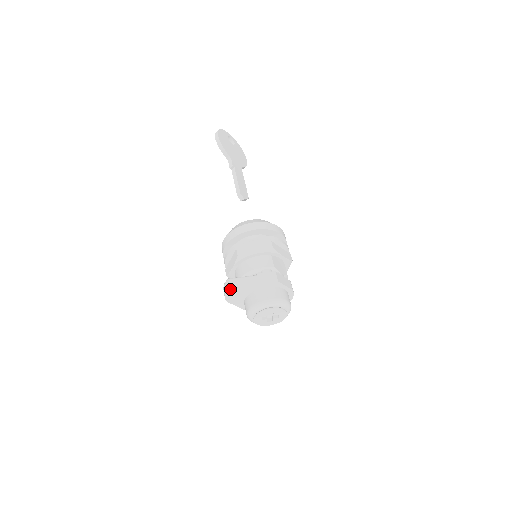
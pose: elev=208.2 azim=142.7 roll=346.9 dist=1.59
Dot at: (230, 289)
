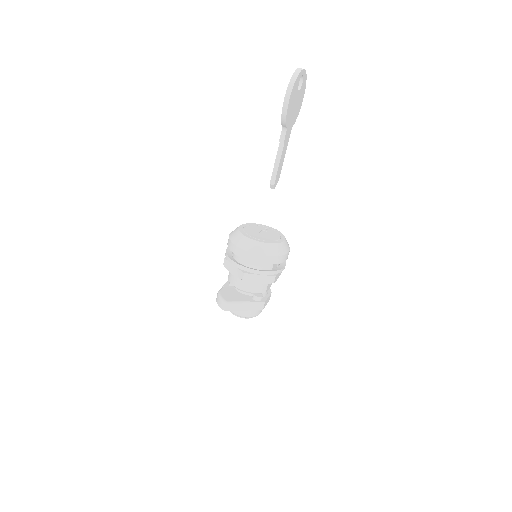
Dot at: (225, 309)
